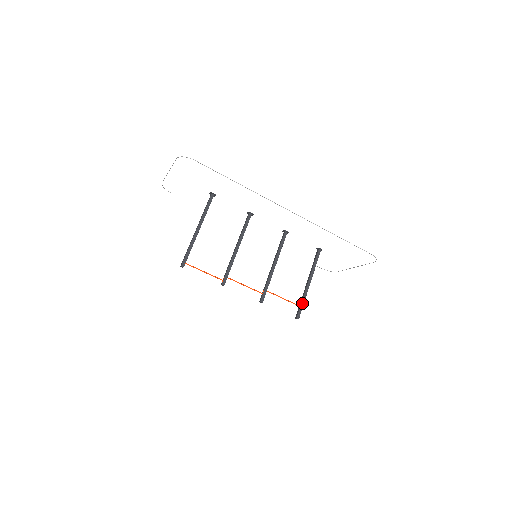
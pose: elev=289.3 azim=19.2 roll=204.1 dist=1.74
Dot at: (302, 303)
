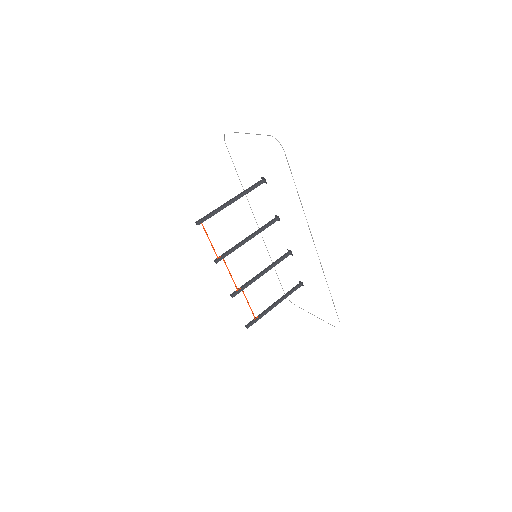
Dot at: (259, 318)
